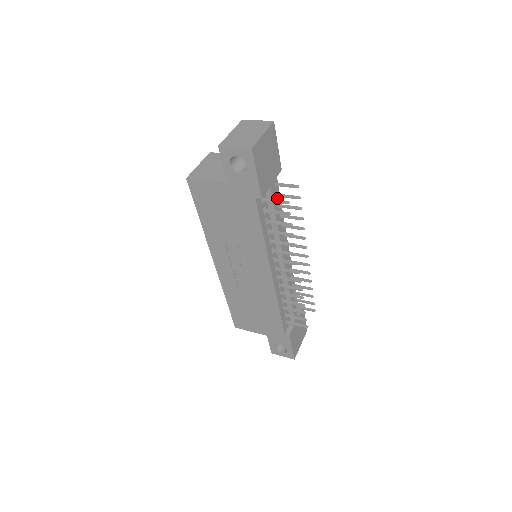
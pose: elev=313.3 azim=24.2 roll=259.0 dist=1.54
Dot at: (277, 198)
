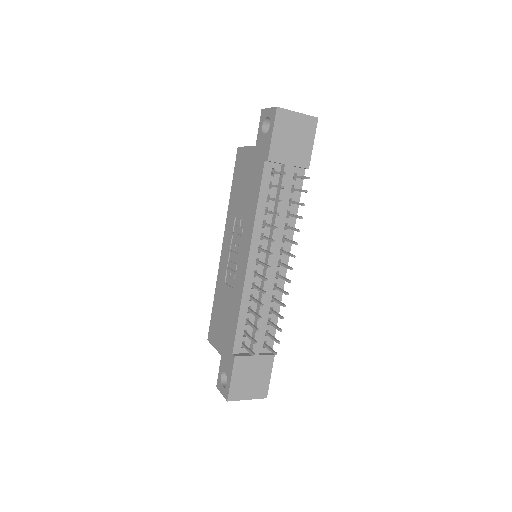
Dot at: (295, 197)
